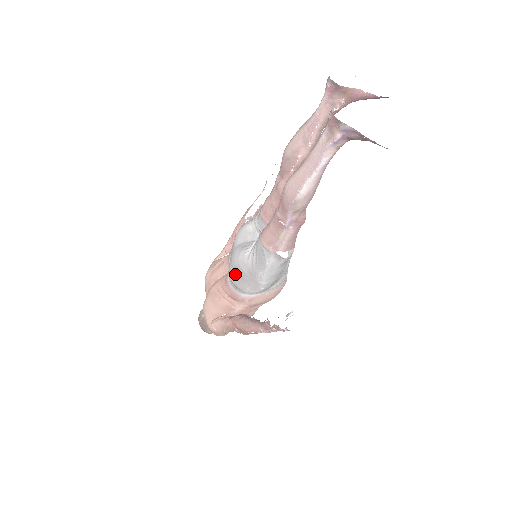
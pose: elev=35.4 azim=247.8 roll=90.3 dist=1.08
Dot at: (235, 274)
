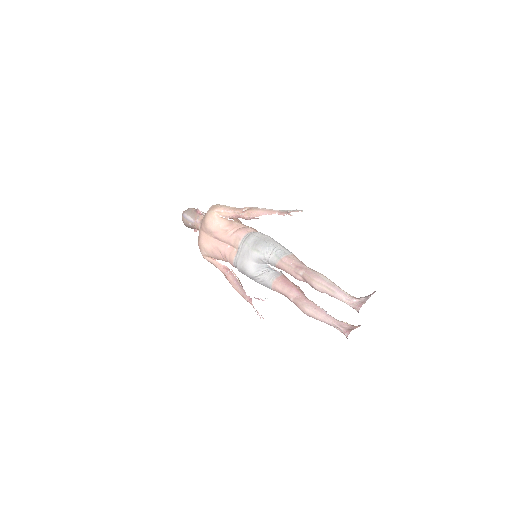
Dot at: (243, 272)
